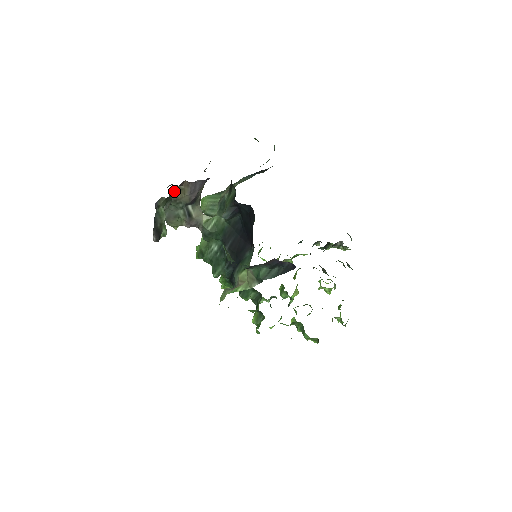
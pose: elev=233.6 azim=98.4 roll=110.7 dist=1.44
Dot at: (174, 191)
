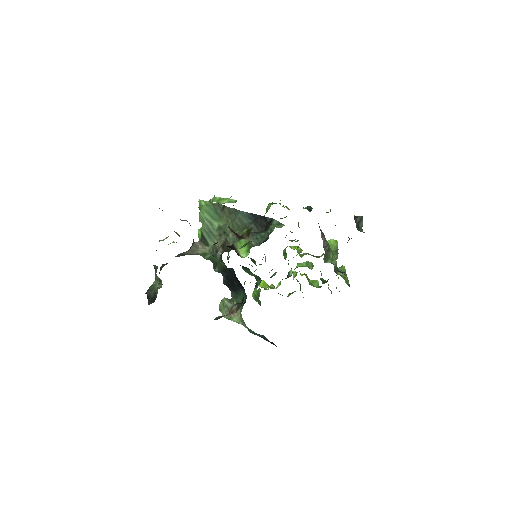
Dot at: (163, 264)
